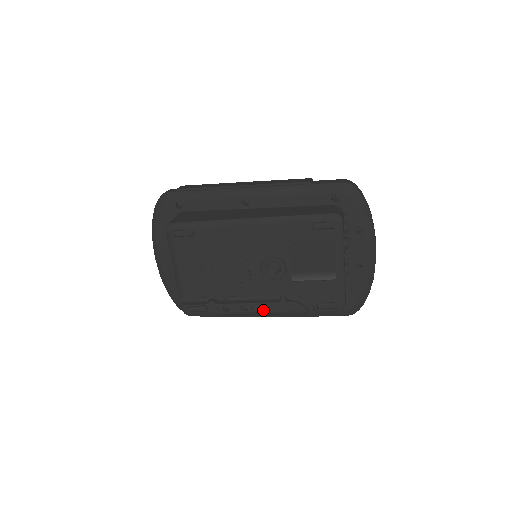
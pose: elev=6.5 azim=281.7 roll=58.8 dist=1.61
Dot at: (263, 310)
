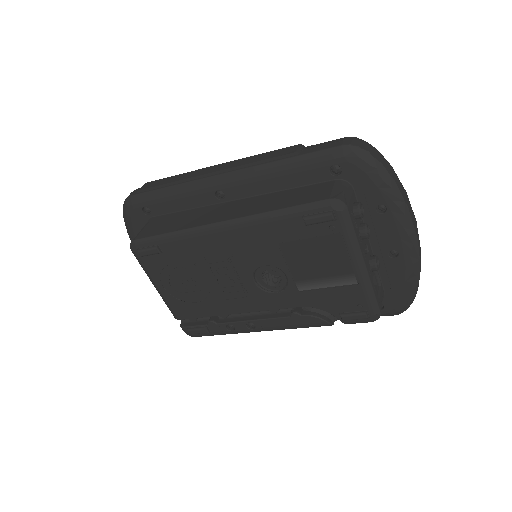
Dot at: (274, 326)
